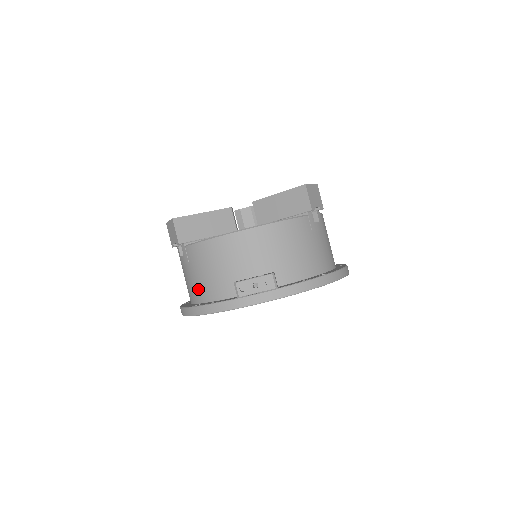
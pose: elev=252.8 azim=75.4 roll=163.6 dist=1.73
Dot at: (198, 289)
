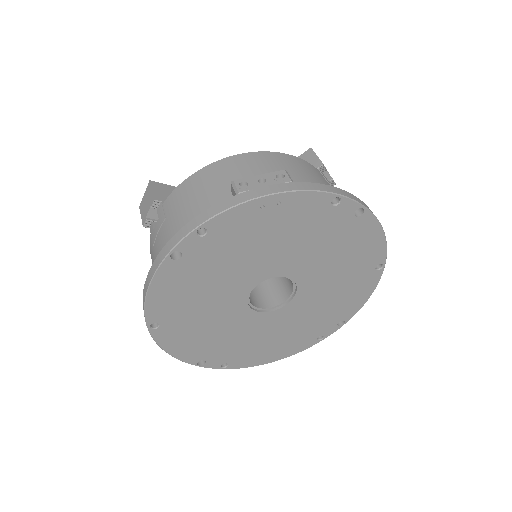
Dot at: occluded
